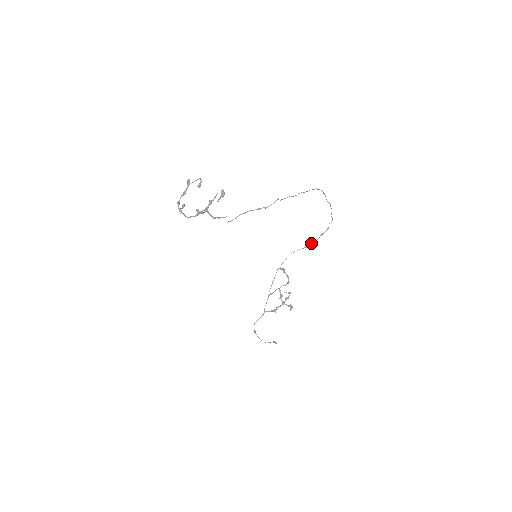
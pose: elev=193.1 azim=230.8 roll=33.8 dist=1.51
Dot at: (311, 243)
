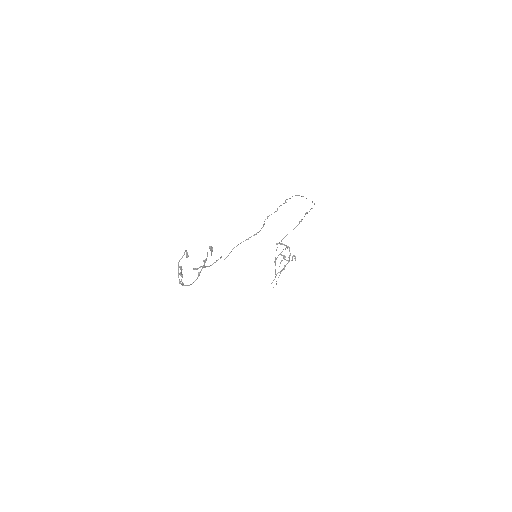
Dot at: (299, 222)
